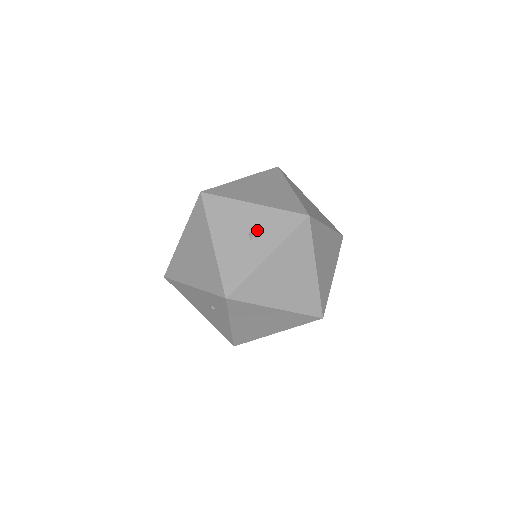
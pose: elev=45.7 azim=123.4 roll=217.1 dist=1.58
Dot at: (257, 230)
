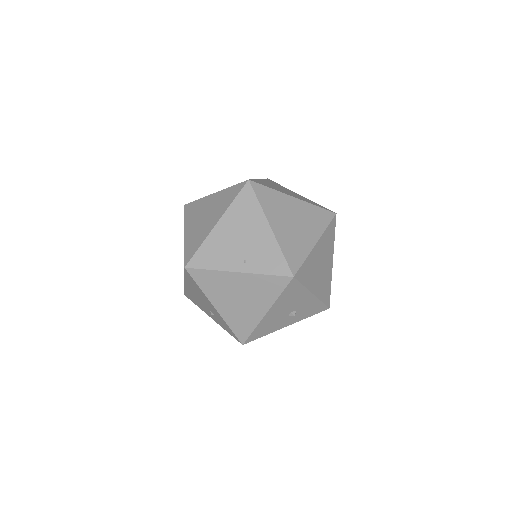
Dot at: (298, 311)
